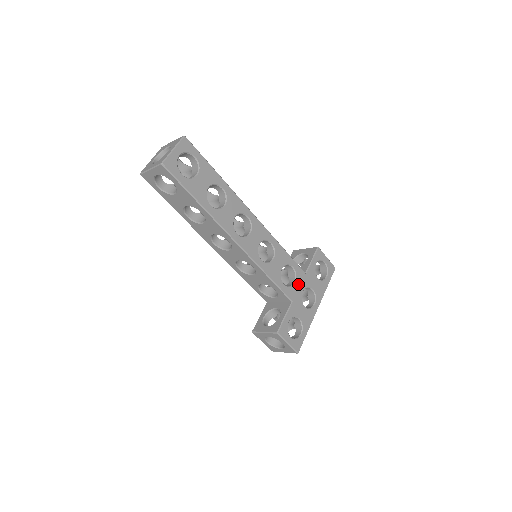
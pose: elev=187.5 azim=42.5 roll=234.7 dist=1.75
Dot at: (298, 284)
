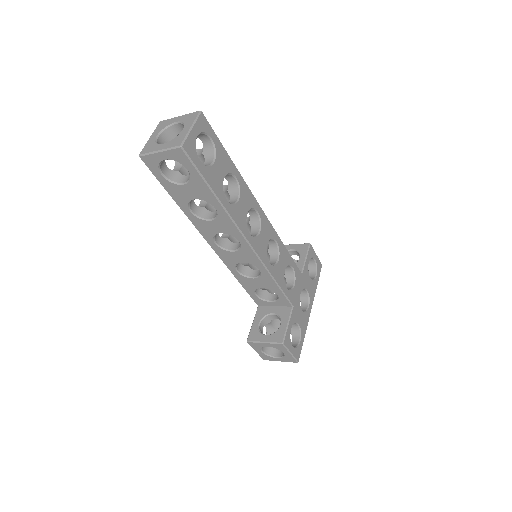
Dot at: (297, 286)
